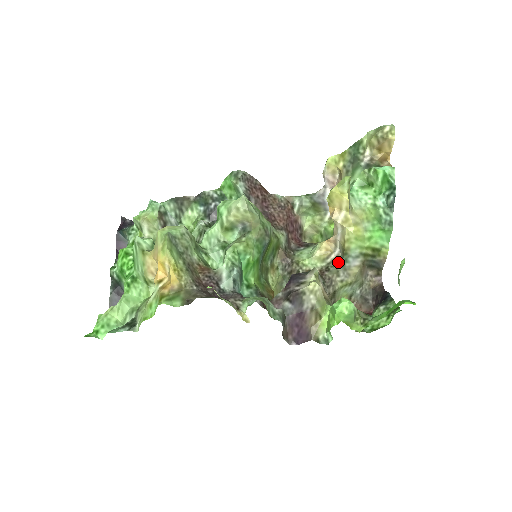
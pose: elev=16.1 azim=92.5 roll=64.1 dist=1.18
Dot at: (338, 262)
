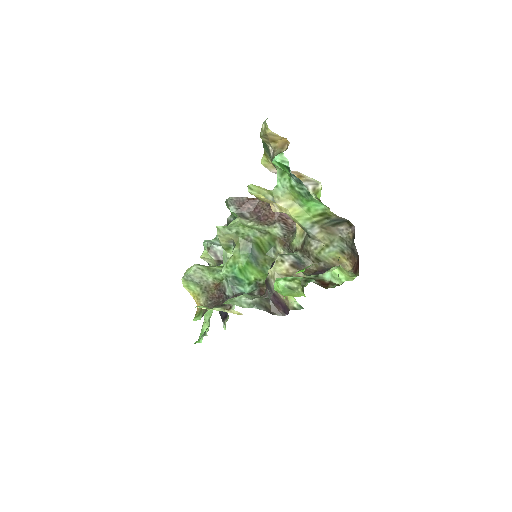
Dot at: (307, 235)
